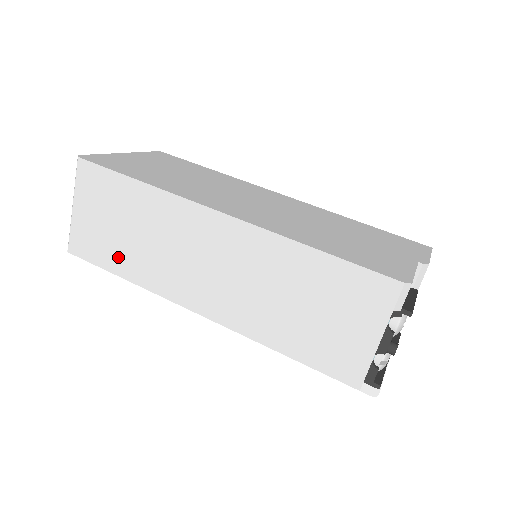
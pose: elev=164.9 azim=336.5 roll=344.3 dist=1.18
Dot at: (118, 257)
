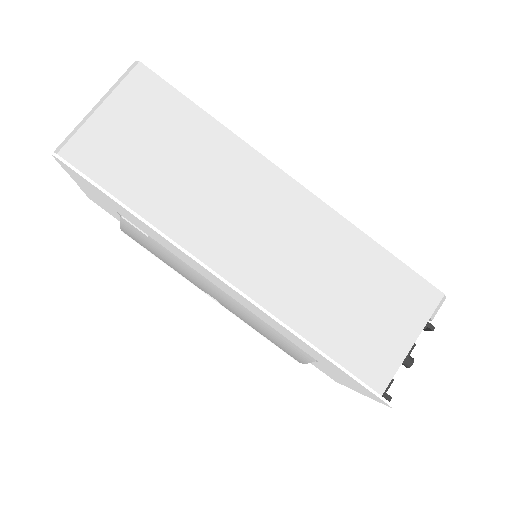
Dot at: (139, 184)
